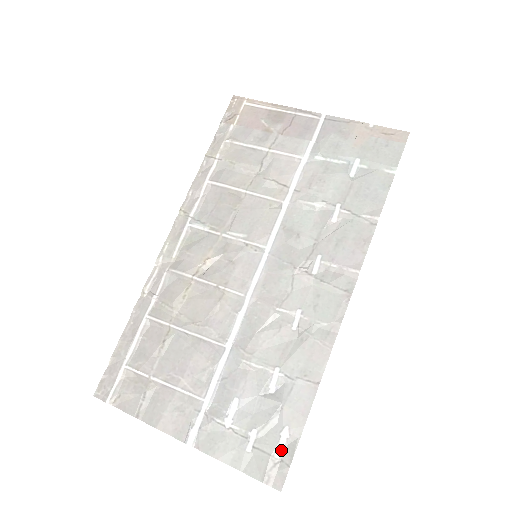
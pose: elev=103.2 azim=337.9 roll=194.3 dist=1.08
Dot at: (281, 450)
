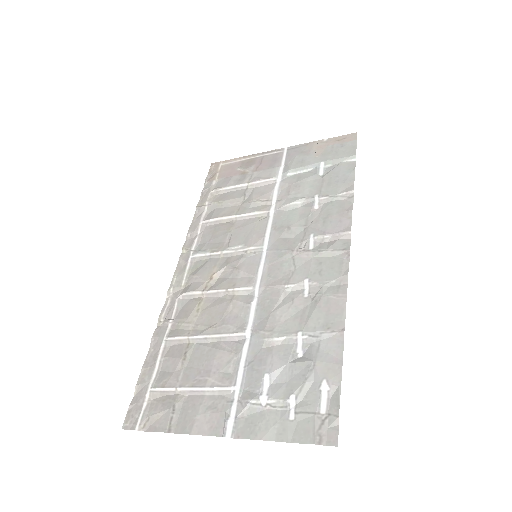
Dot at: (325, 404)
